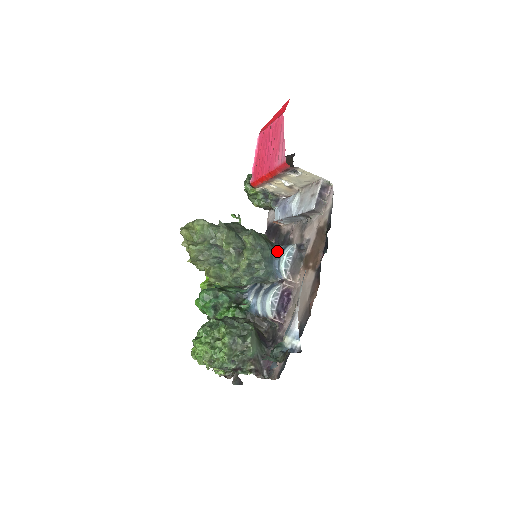
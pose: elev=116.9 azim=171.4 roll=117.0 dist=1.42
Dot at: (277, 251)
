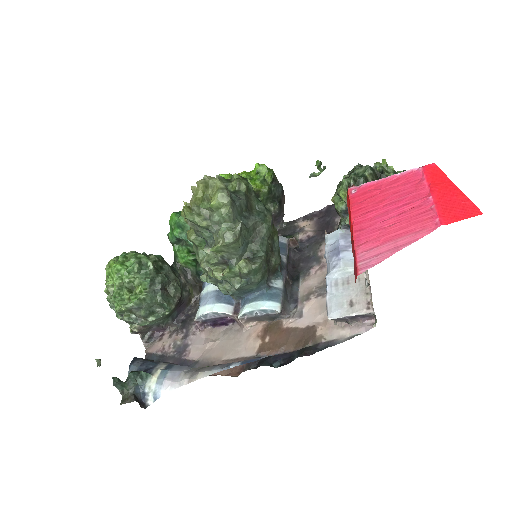
Dot at: (266, 288)
